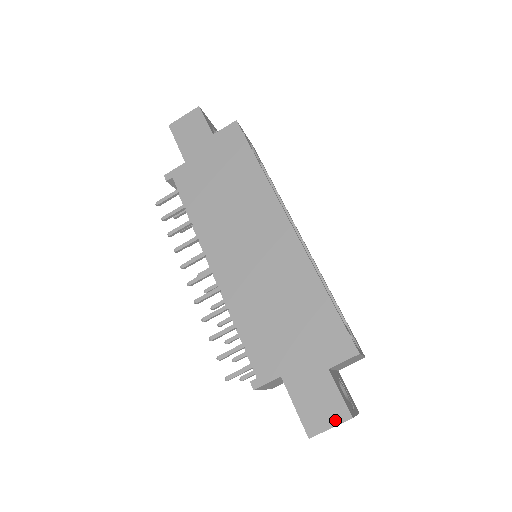
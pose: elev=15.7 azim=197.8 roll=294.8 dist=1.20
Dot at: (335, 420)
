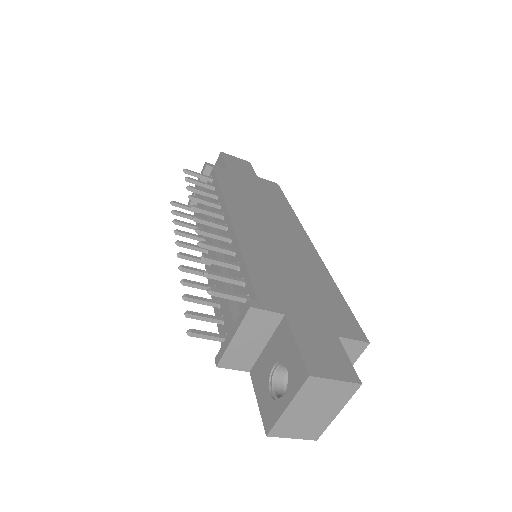
Dot at: (342, 375)
